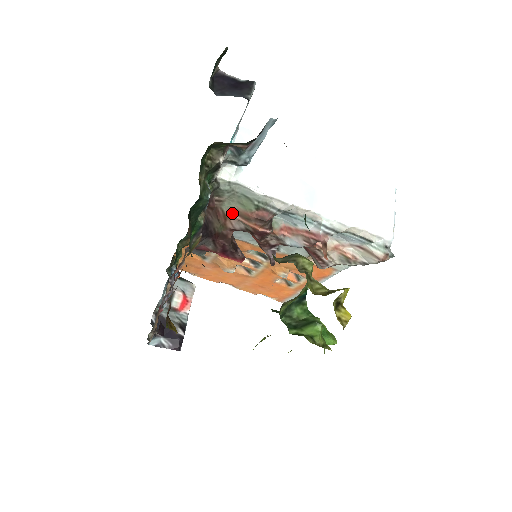
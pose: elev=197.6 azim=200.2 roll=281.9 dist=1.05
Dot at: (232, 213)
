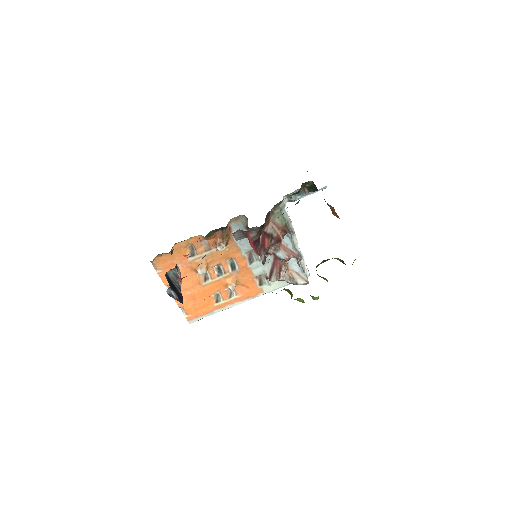
Dot at: (272, 222)
